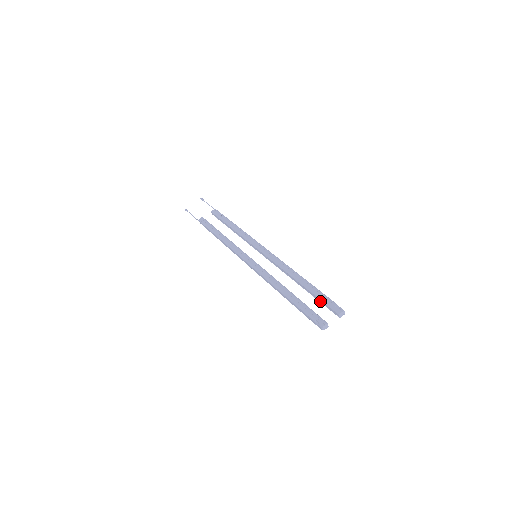
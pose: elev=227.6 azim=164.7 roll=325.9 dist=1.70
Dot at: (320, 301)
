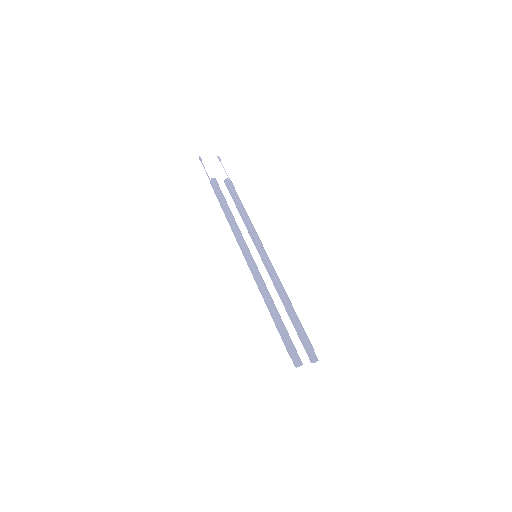
Dot at: (300, 338)
